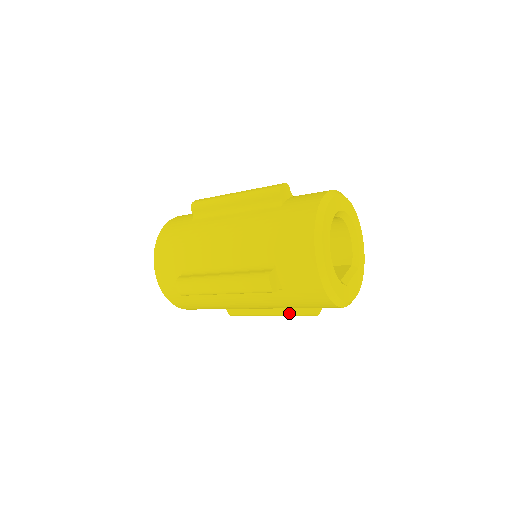
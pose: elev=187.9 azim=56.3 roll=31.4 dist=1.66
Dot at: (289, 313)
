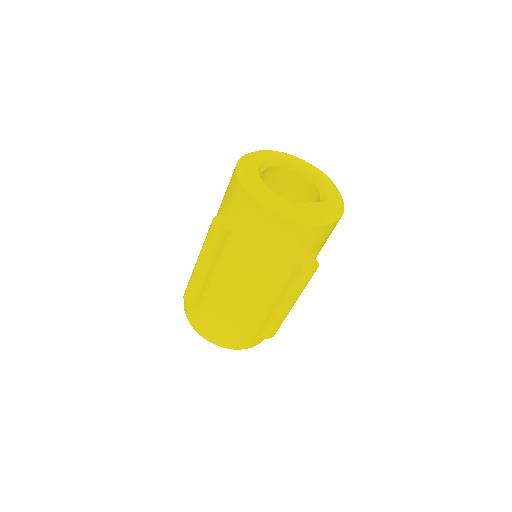
Dot at: (289, 286)
